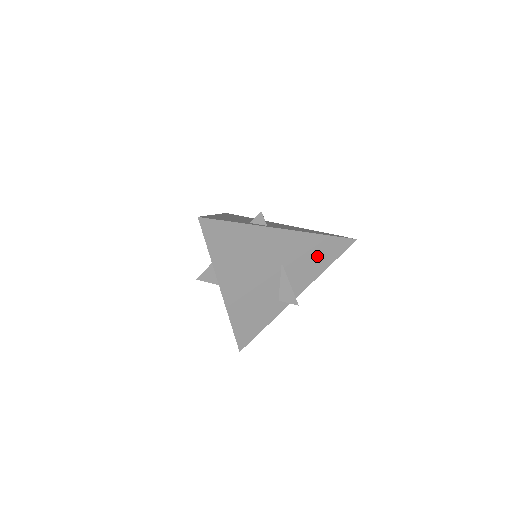
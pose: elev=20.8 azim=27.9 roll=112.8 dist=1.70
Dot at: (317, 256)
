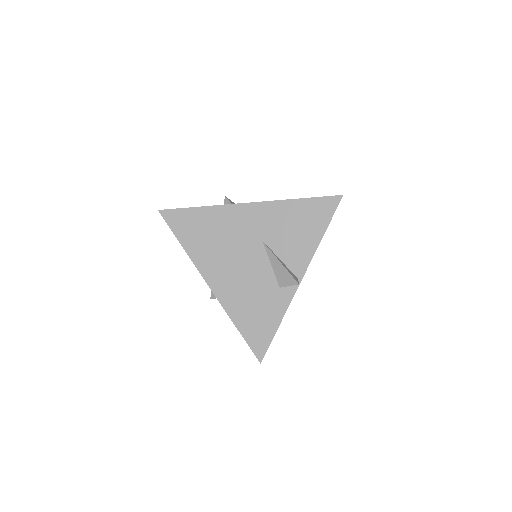
Dot at: (302, 225)
